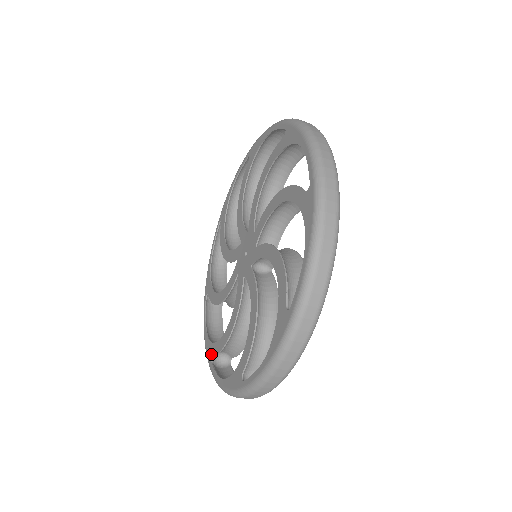
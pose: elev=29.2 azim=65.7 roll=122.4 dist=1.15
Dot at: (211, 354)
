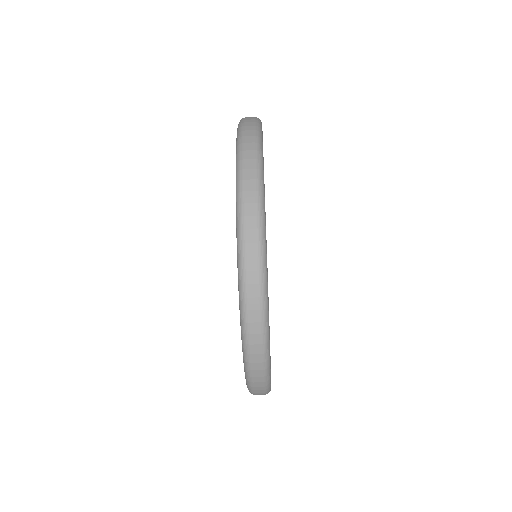
Dot at: occluded
